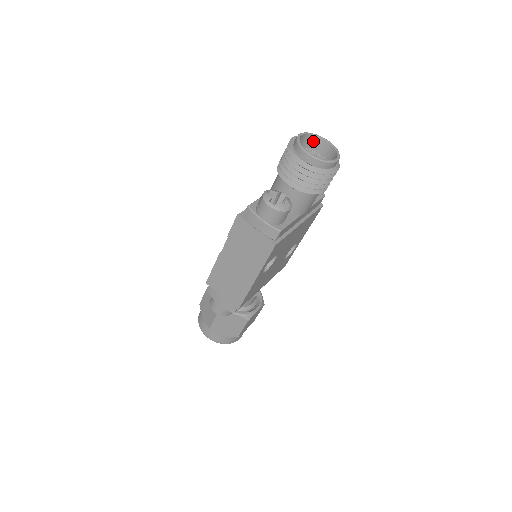
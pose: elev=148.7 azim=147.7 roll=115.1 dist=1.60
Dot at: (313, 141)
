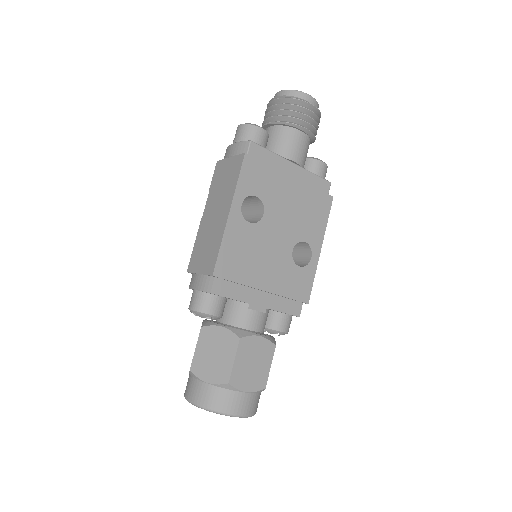
Dot at: occluded
